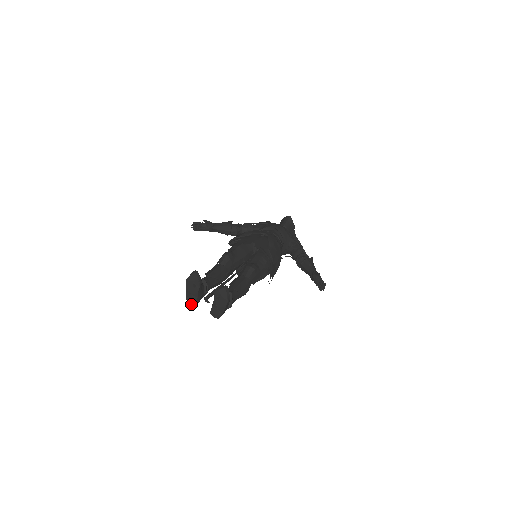
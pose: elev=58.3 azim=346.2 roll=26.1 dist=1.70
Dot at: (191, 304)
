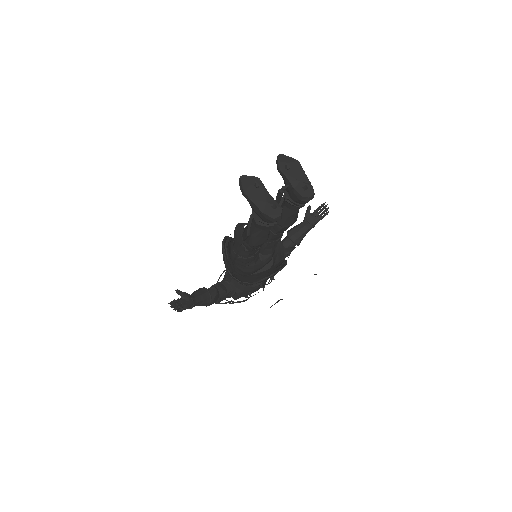
Dot at: (278, 214)
